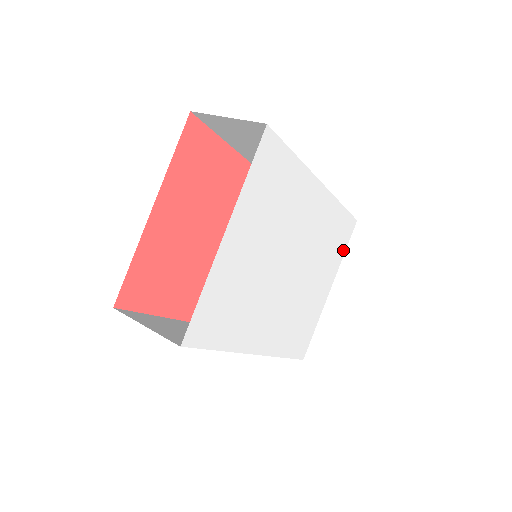
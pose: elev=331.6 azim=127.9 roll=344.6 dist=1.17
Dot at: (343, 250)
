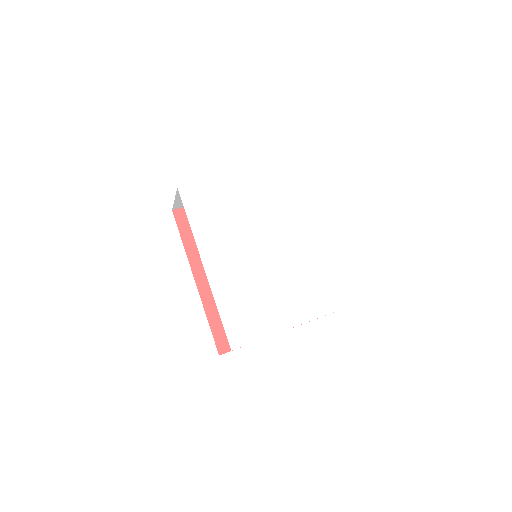
Dot at: (322, 312)
